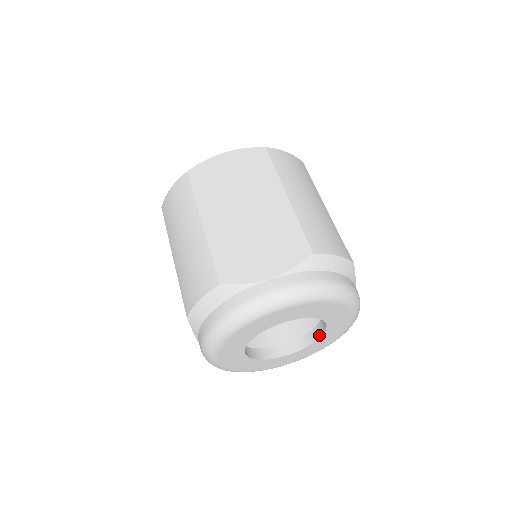
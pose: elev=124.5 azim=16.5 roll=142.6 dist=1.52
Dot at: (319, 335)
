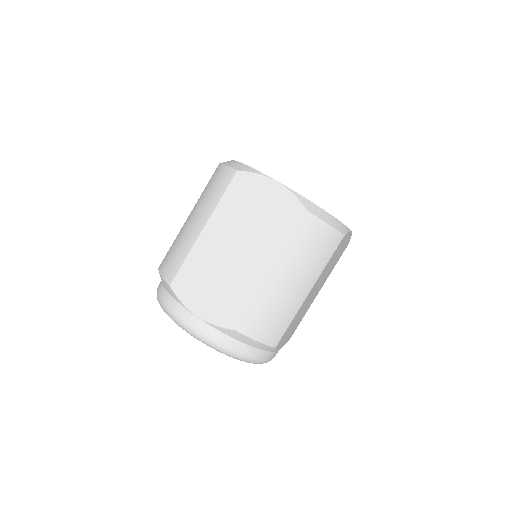
Dot at: occluded
